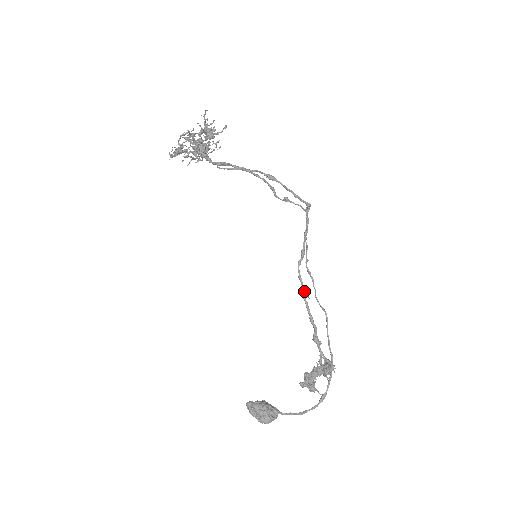
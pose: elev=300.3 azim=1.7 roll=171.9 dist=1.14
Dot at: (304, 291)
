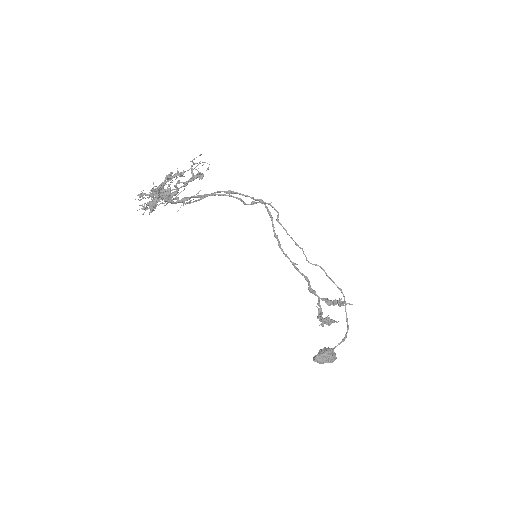
Dot at: (293, 262)
